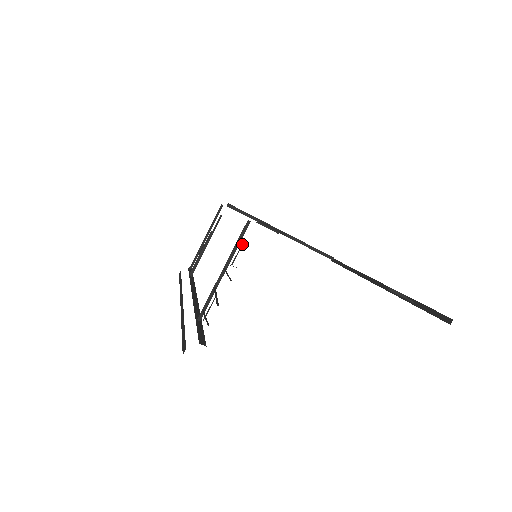
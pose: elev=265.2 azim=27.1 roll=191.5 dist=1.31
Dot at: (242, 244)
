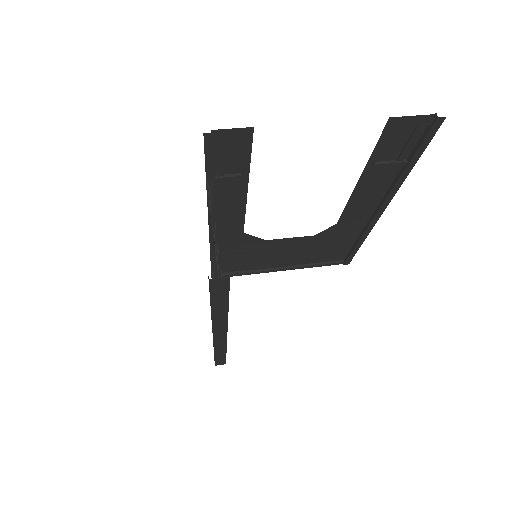
Dot at: (208, 183)
